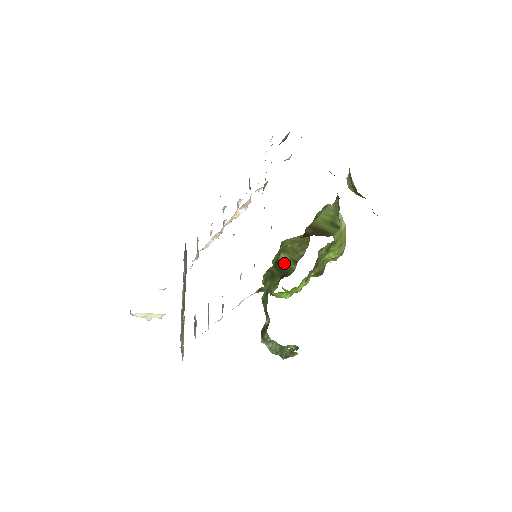
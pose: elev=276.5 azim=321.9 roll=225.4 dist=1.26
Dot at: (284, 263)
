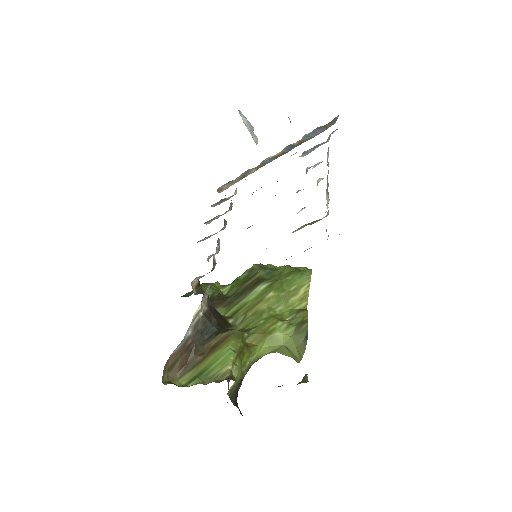
Dot at: (246, 295)
